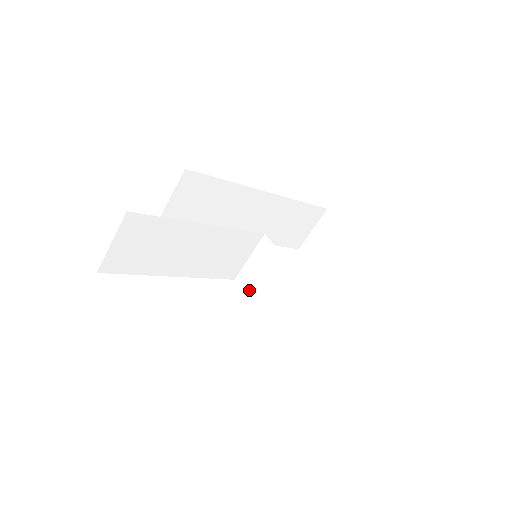
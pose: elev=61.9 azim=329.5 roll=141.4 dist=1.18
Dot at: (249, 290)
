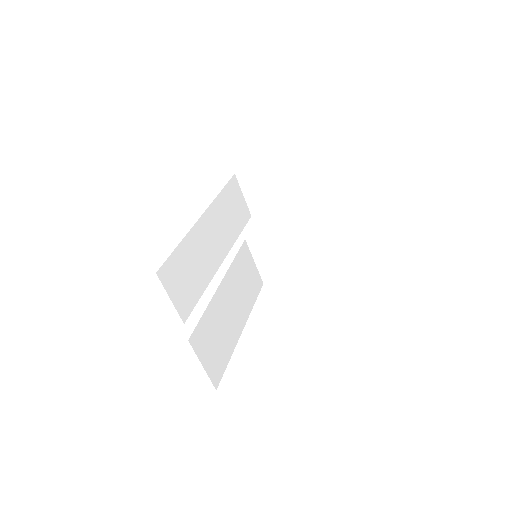
Dot at: (280, 277)
